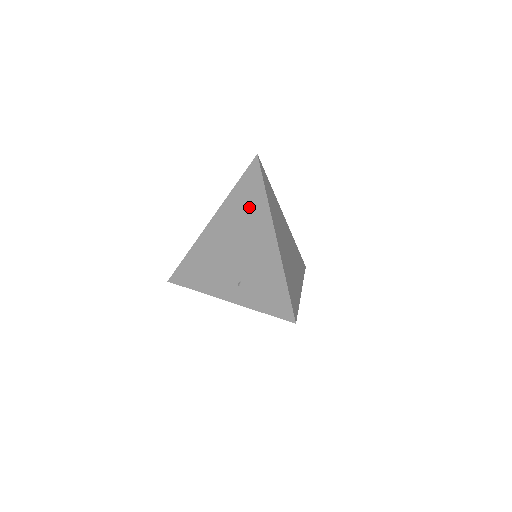
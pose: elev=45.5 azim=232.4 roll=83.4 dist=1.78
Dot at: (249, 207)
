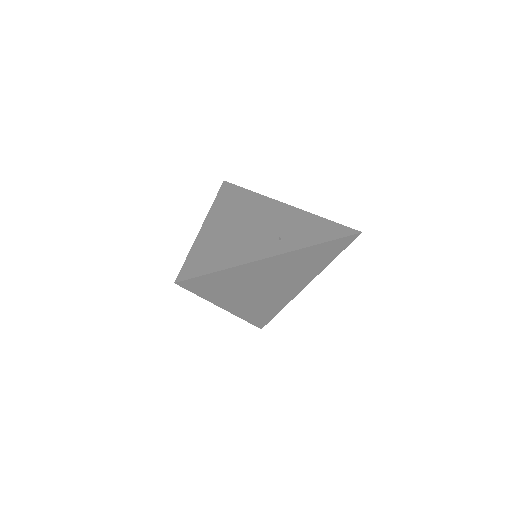
Dot at: (243, 202)
